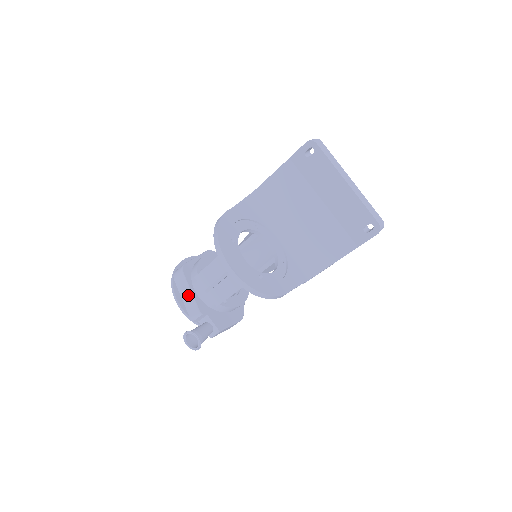
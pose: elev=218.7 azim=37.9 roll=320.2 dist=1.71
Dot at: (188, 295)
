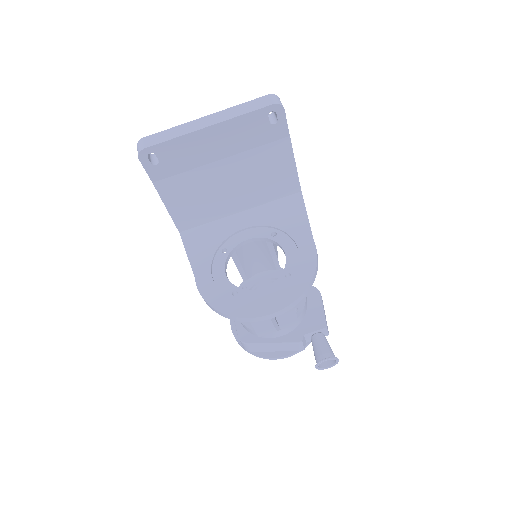
Dot at: (274, 347)
